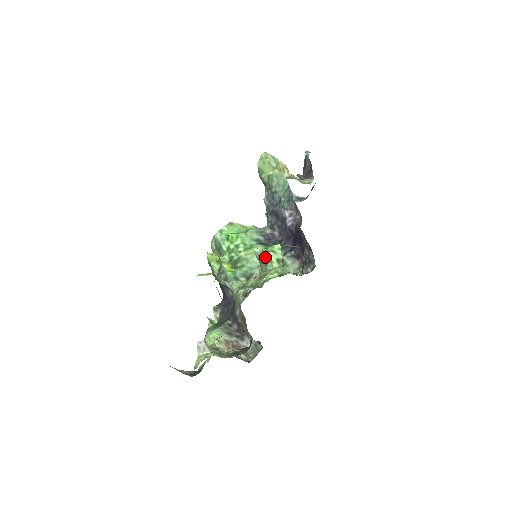
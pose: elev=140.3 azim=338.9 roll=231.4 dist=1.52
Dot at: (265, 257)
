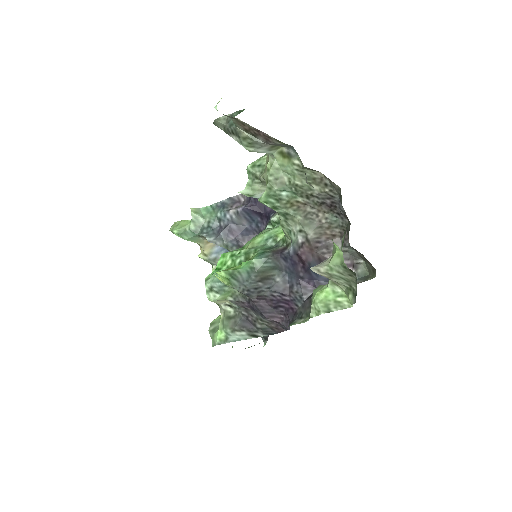
Dot at: (252, 165)
